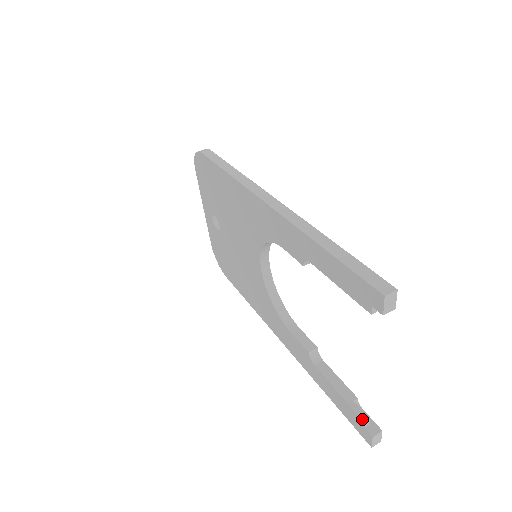
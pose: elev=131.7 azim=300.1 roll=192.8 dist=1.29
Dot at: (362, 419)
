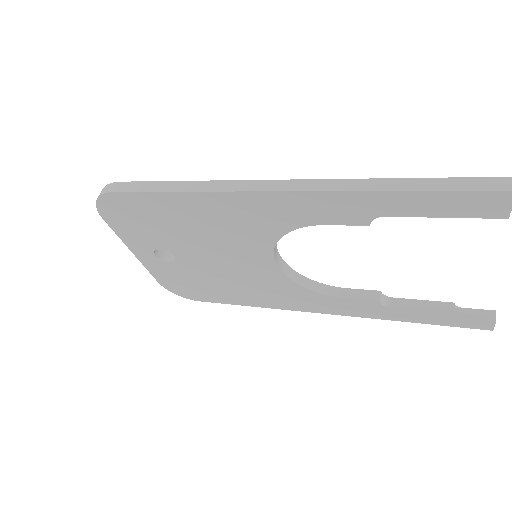
Dot at: (478, 316)
